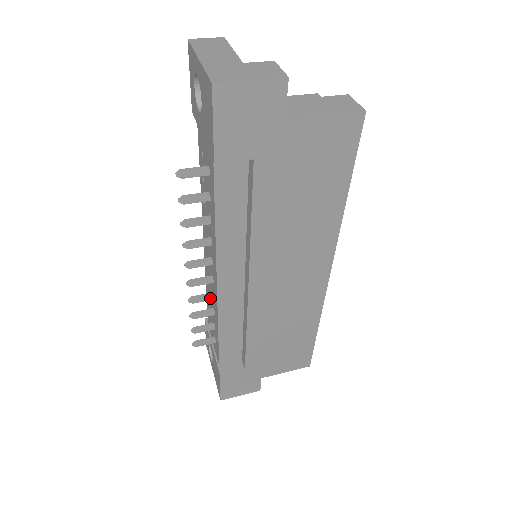
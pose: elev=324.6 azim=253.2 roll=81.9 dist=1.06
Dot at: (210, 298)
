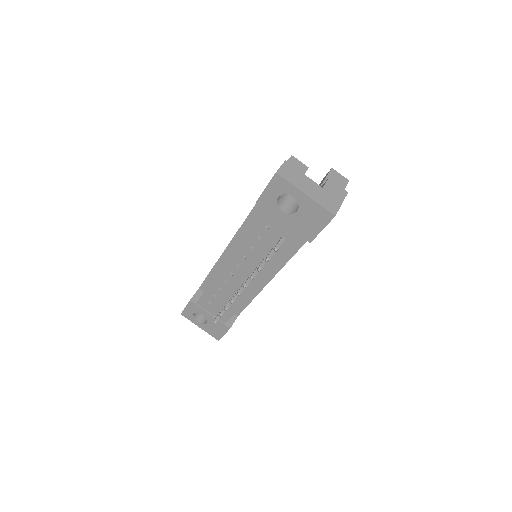
Dot at: occluded
